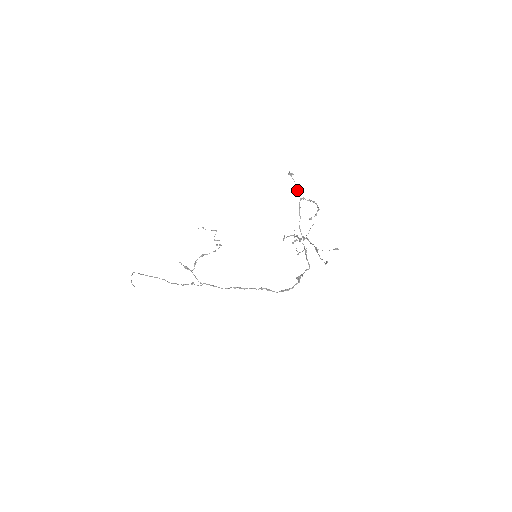
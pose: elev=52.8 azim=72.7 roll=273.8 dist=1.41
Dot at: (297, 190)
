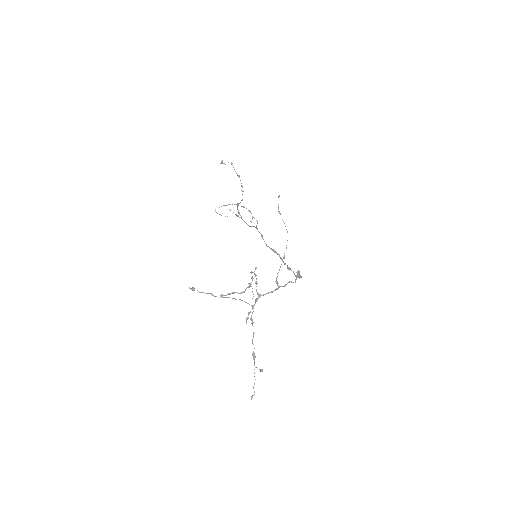
Dot at: occluded
